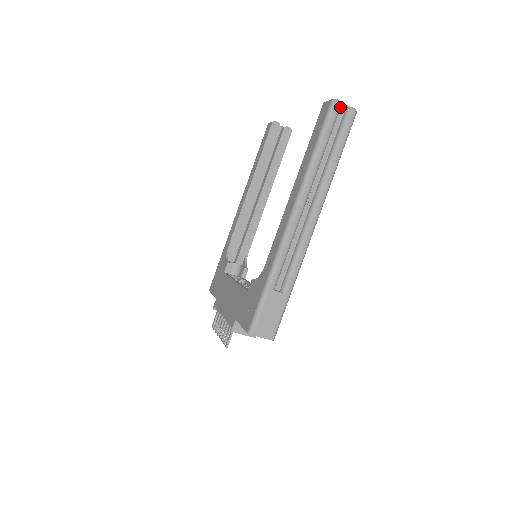
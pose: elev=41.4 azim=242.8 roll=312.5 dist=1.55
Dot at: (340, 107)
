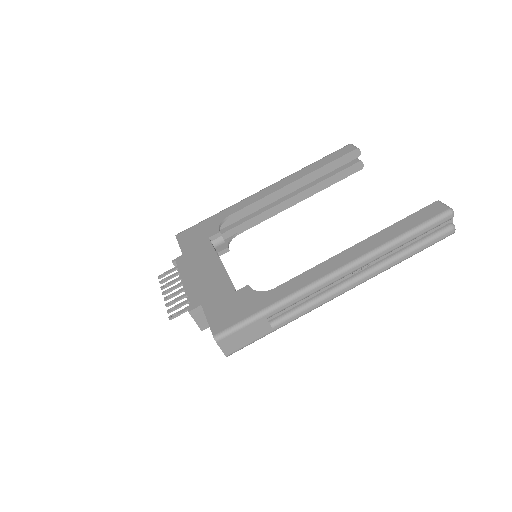
Dot at: (449, 219)
